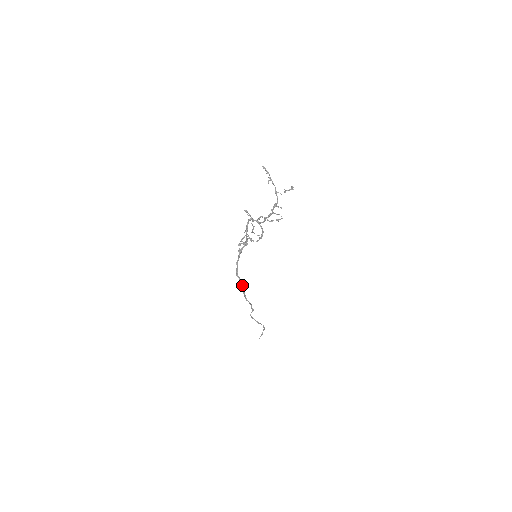
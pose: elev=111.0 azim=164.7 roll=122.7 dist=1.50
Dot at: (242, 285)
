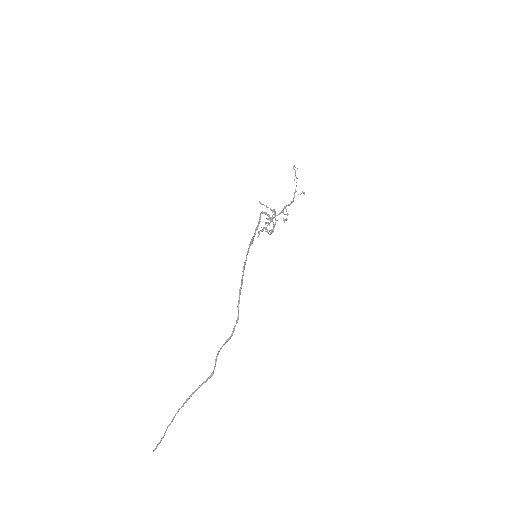
Dot at: occluded
